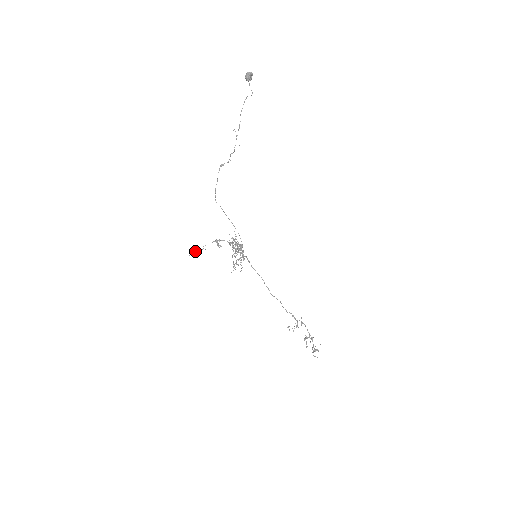
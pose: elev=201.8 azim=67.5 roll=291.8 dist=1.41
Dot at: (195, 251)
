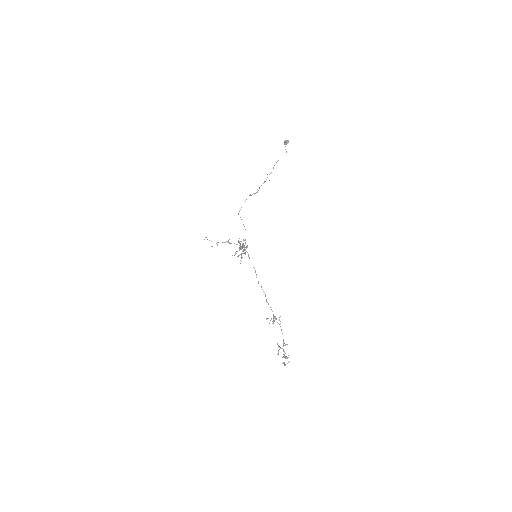
Dot at: (209, 240)
